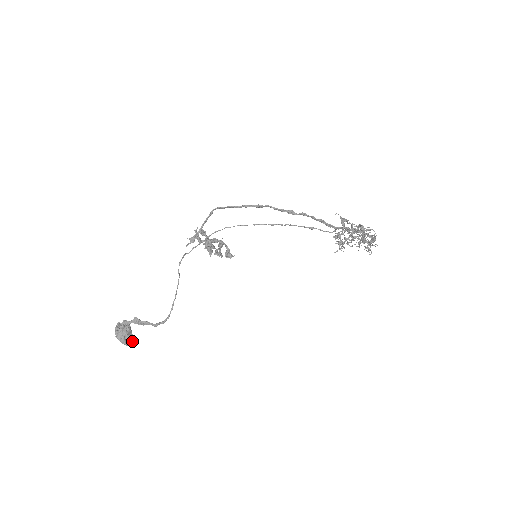
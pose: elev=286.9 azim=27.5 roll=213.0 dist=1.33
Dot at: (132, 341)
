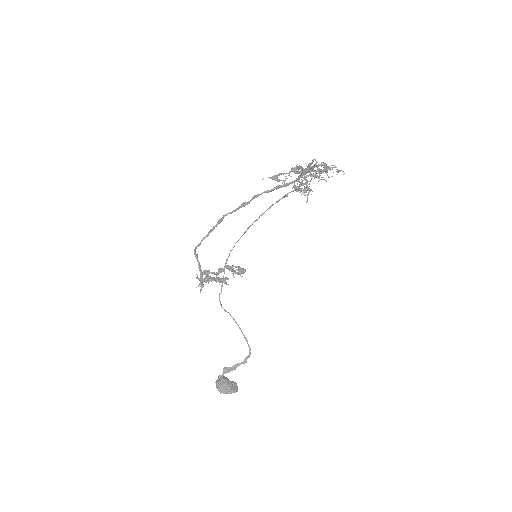
Dot at: (236, 387)
